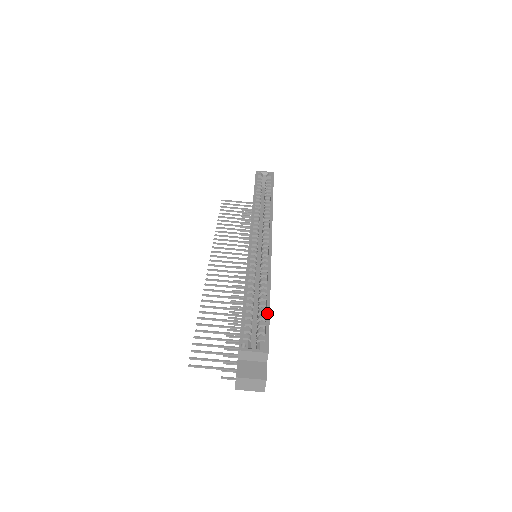
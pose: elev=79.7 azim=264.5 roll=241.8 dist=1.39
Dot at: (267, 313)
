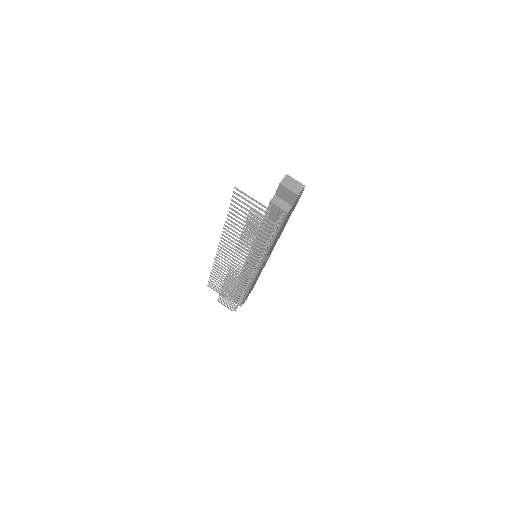
Dot at: occluded
